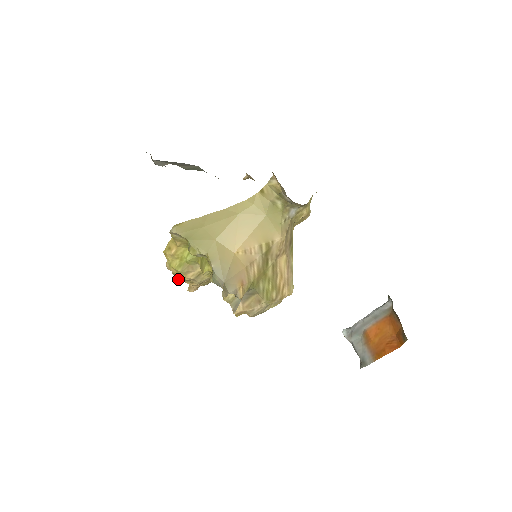
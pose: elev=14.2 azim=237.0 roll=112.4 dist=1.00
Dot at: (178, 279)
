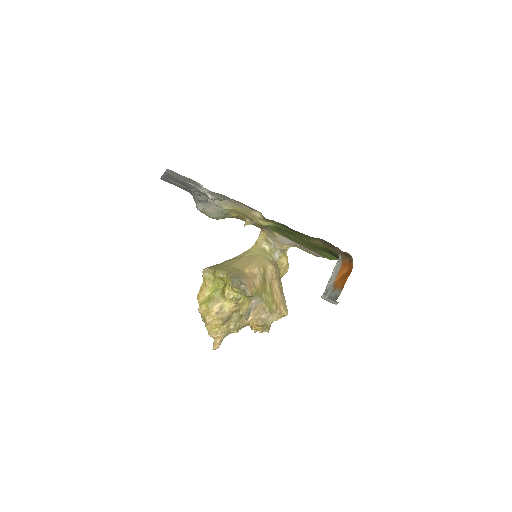
Dot at: (207, 317)
